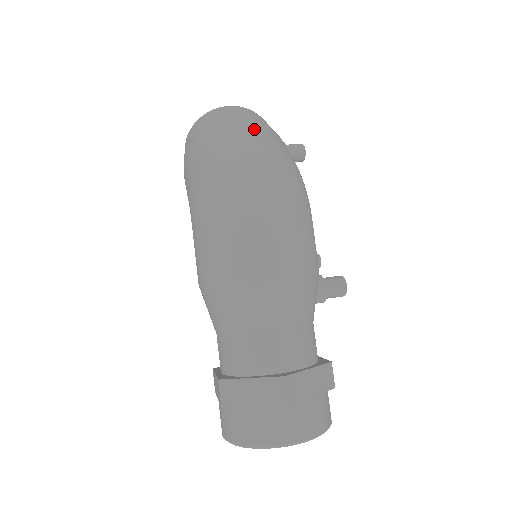
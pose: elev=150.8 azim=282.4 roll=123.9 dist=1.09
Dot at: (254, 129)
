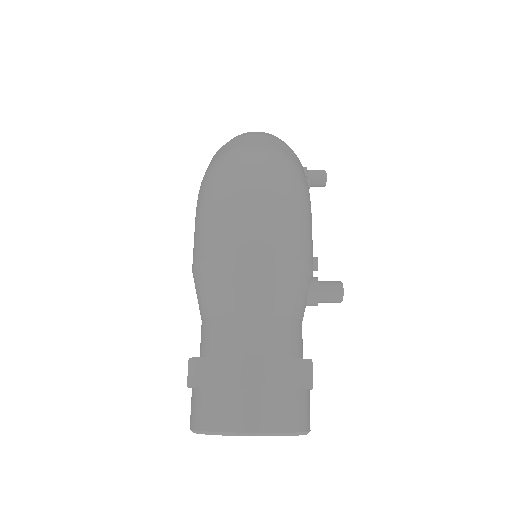
Dot at: (266, 140)
